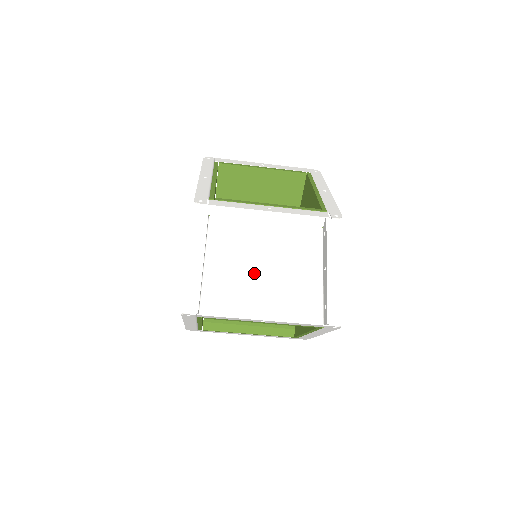
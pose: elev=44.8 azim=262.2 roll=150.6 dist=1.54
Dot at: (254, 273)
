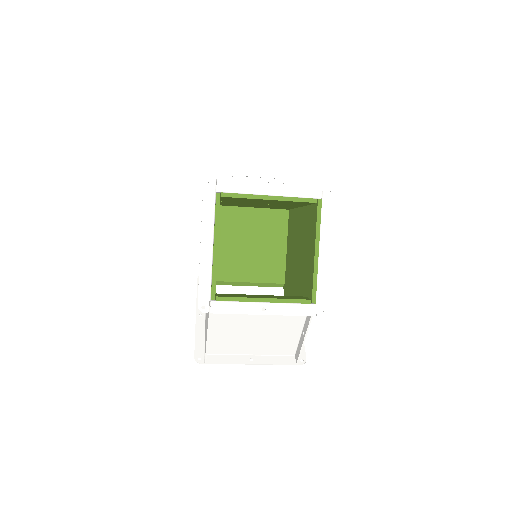
Dot at: (248, 332)
